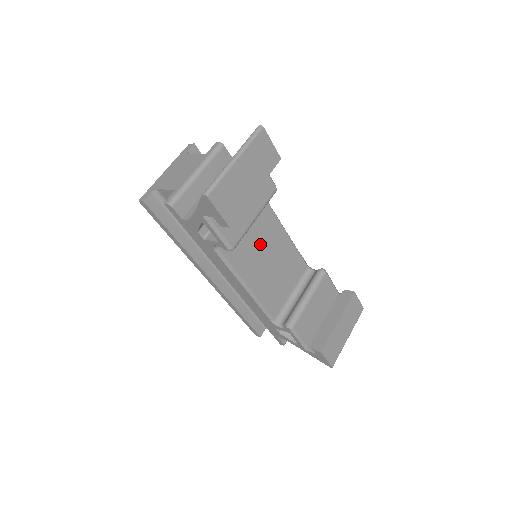
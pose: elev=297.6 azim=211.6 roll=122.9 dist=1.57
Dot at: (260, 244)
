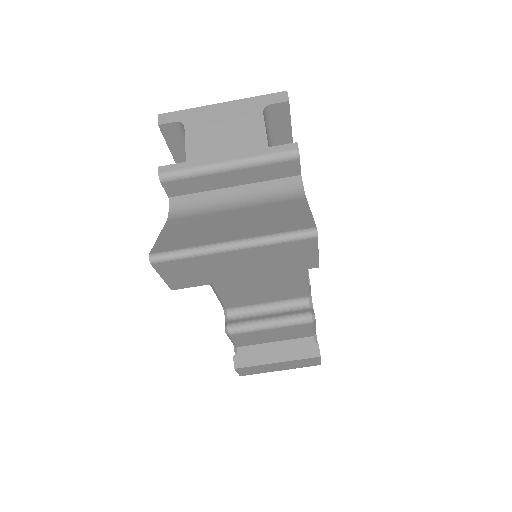
Dot at: occluded
